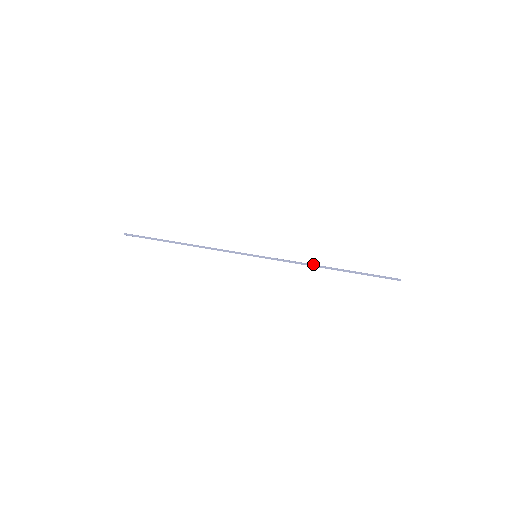
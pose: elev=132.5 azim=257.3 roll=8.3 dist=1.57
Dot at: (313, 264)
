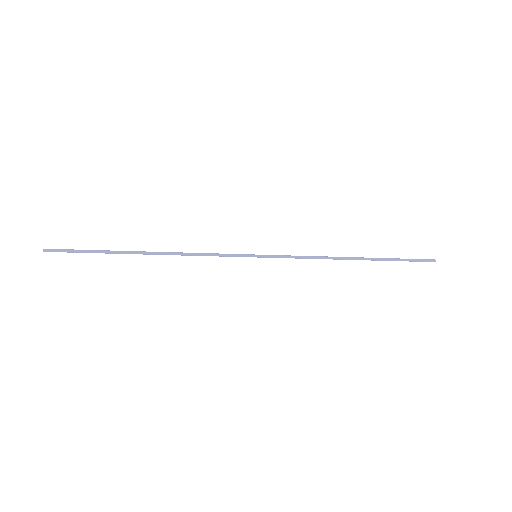
Dot at: (331, 258)
